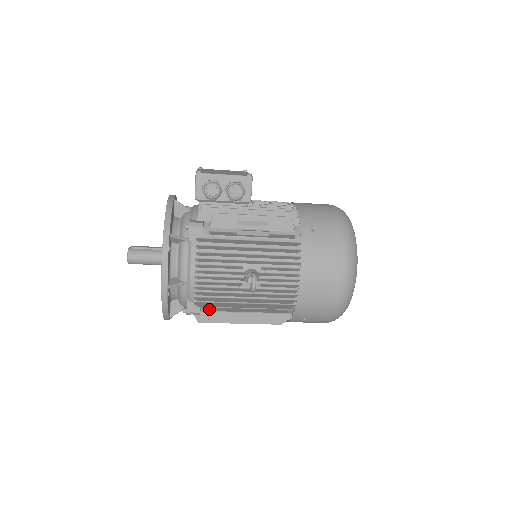
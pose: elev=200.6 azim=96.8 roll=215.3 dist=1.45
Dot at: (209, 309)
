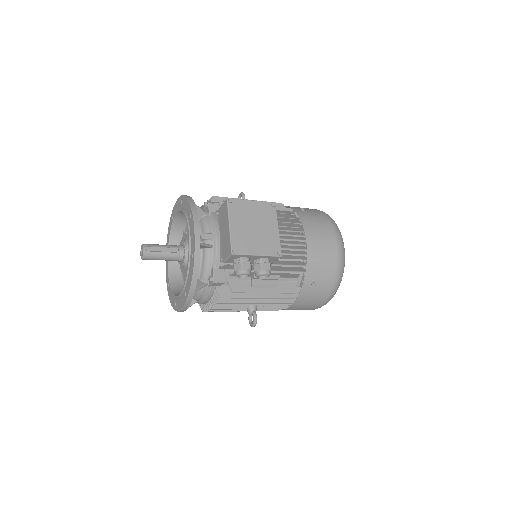
Dot at: occluded
